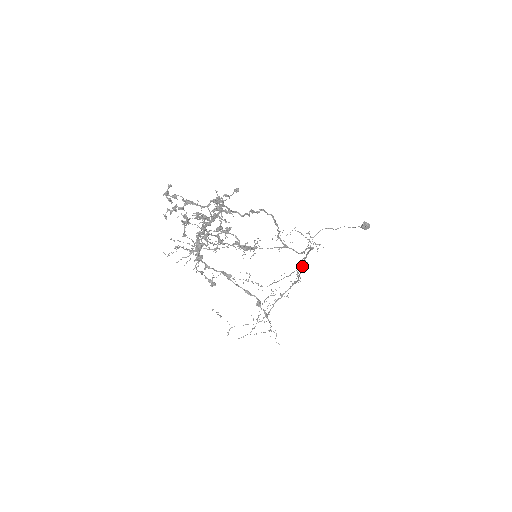
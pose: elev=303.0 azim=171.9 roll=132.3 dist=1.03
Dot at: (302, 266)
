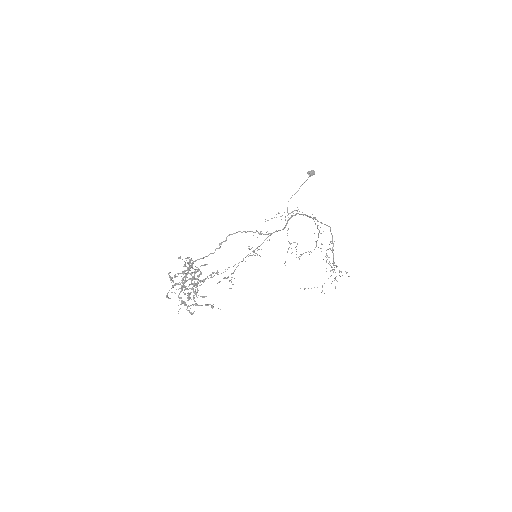
Dot at: (317, 221)
